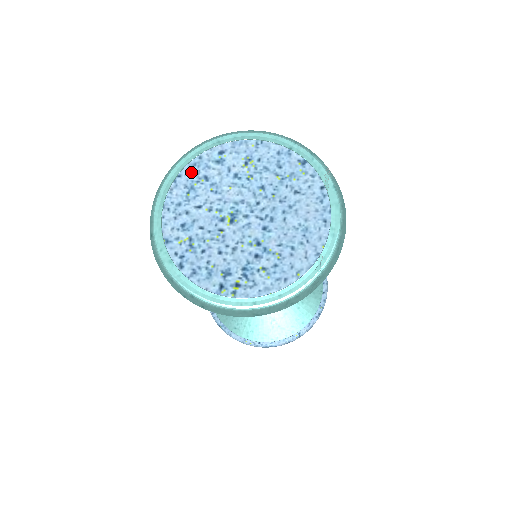
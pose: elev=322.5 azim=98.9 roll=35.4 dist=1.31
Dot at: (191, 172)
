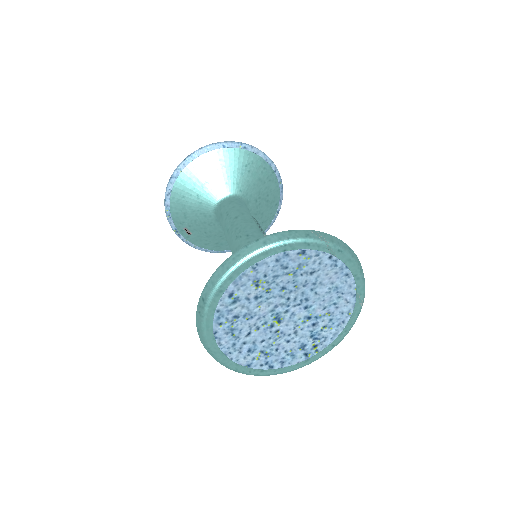
Dot at: (221, 324)
